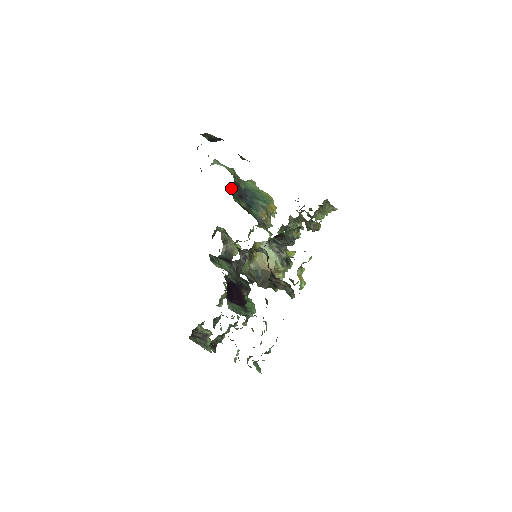
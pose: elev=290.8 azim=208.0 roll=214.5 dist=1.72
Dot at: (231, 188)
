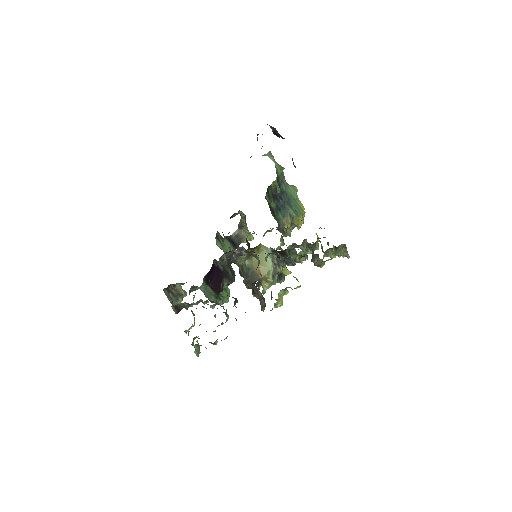
Dot at: occluded
